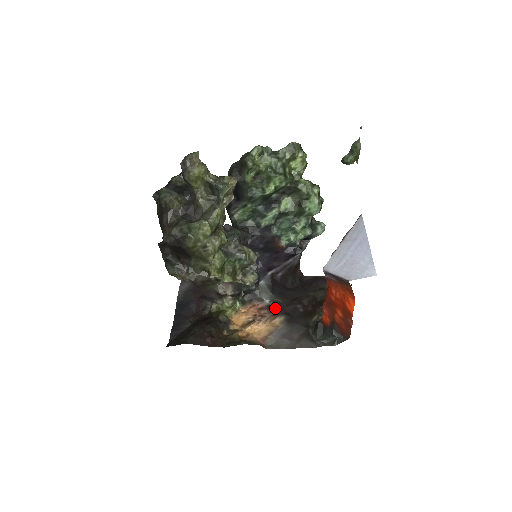
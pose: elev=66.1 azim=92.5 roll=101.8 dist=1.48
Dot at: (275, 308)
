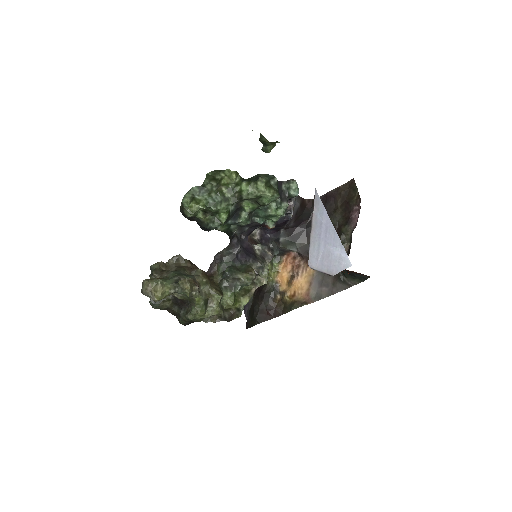
Dot at: (304, 255)
